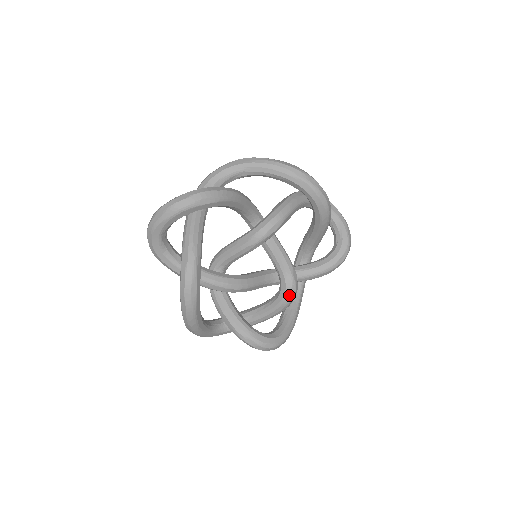
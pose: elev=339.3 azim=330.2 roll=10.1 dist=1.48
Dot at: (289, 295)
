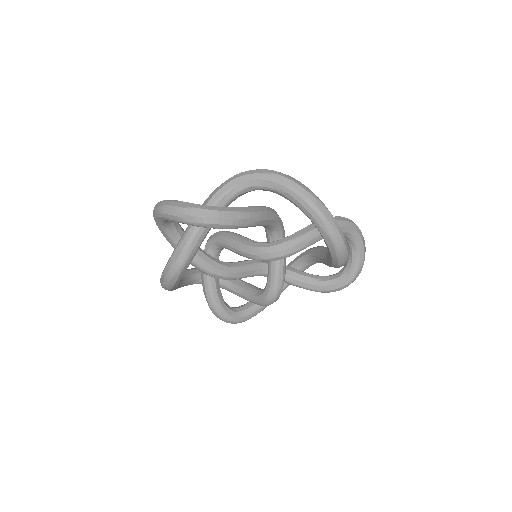
Dot at: (266, 303)
